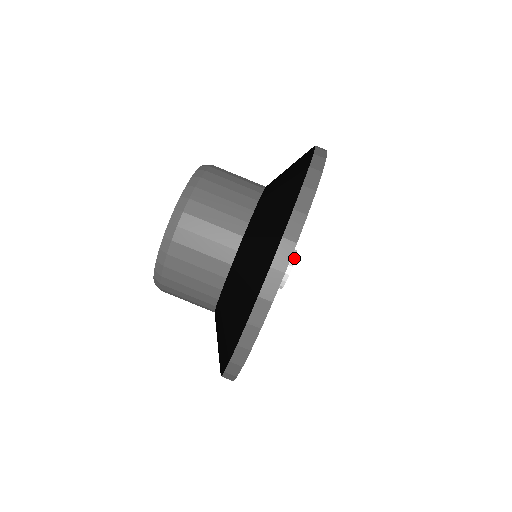
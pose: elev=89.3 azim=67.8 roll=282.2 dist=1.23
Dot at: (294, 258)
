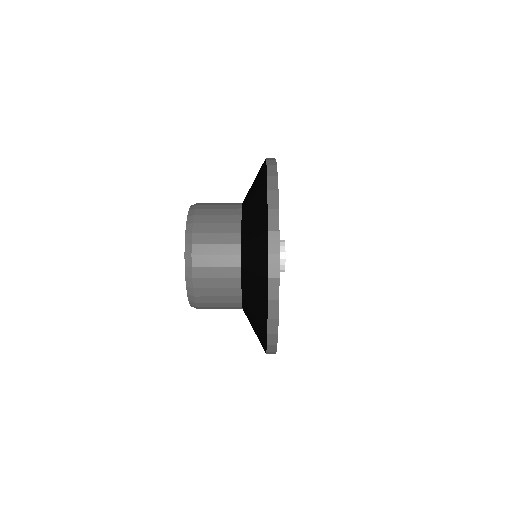
Dot at: (284, 269)
